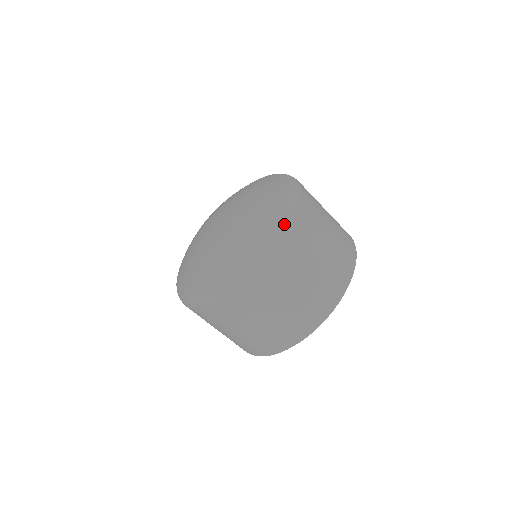
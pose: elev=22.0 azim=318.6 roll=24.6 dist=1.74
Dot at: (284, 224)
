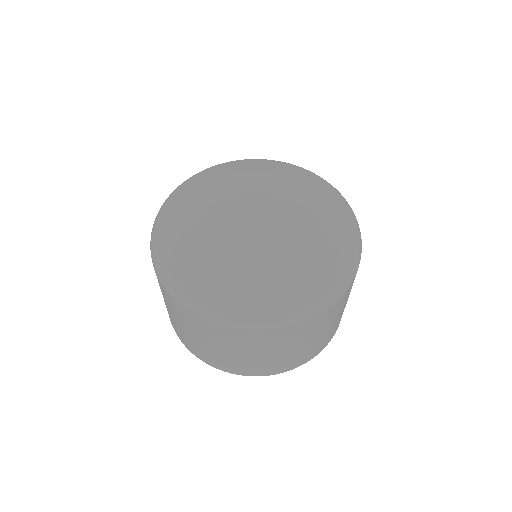
Dot at: (361, 252)
